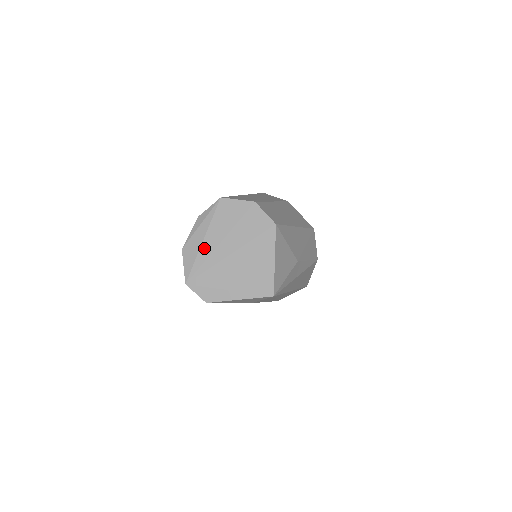
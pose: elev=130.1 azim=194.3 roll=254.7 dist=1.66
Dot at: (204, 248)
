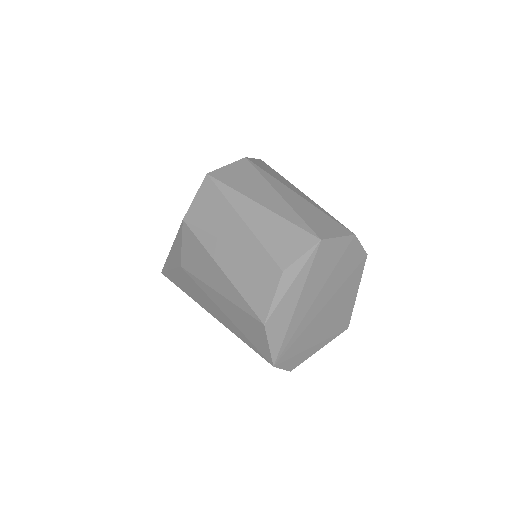
Dot at: (297, 314)
